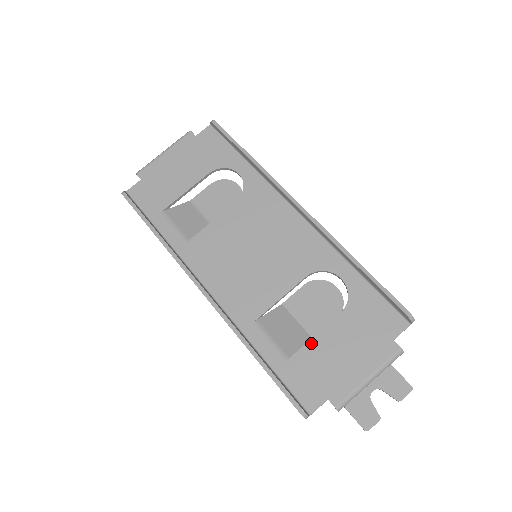
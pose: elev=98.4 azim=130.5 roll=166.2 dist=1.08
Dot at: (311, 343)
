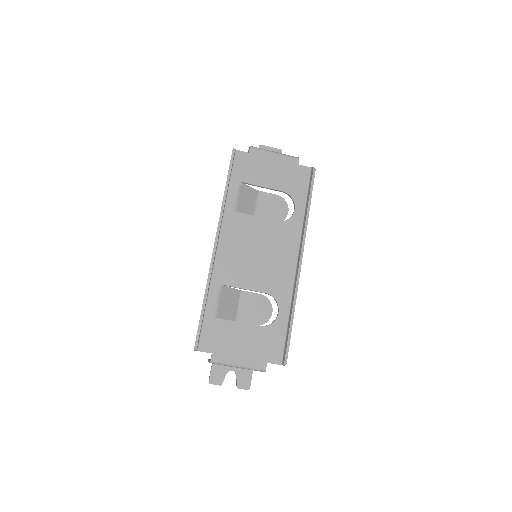
Dot at: (233, 323)
